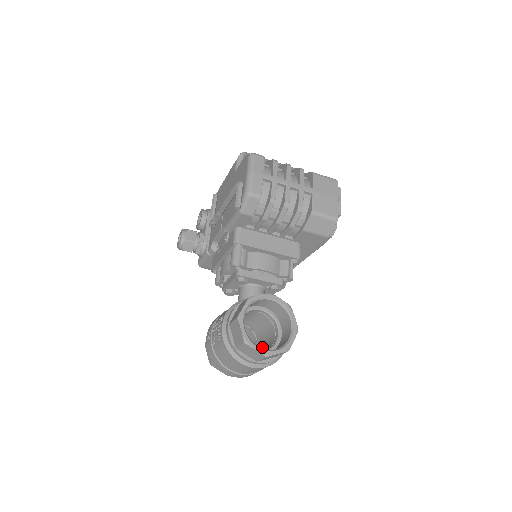
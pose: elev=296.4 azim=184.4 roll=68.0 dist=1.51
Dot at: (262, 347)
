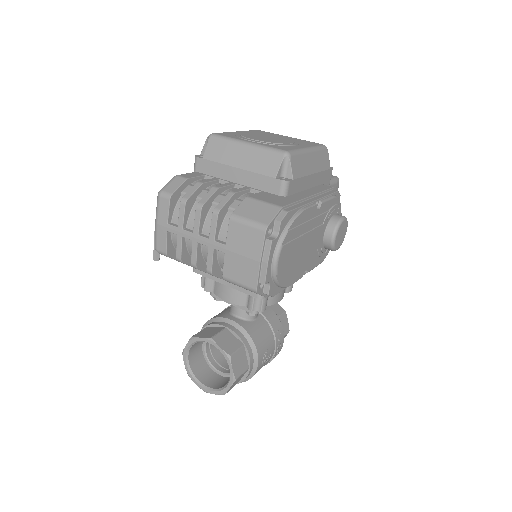
Dot at: occluded
